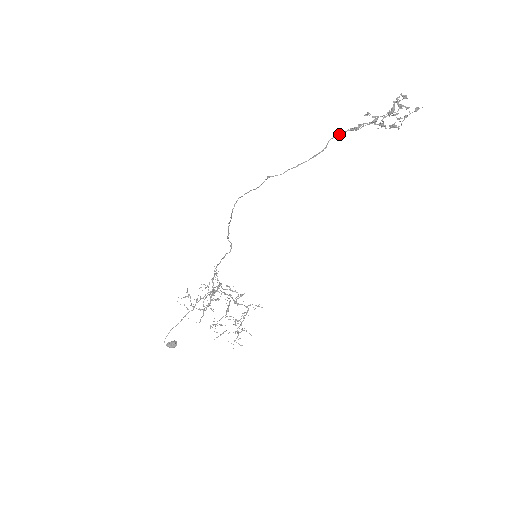
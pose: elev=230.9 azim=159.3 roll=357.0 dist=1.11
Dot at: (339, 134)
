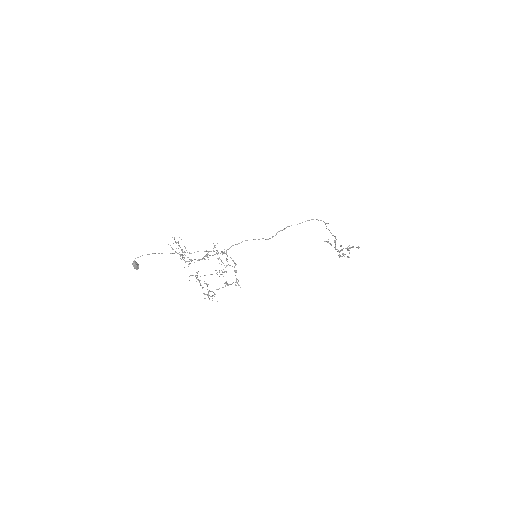
Dot at: (335, 237)
